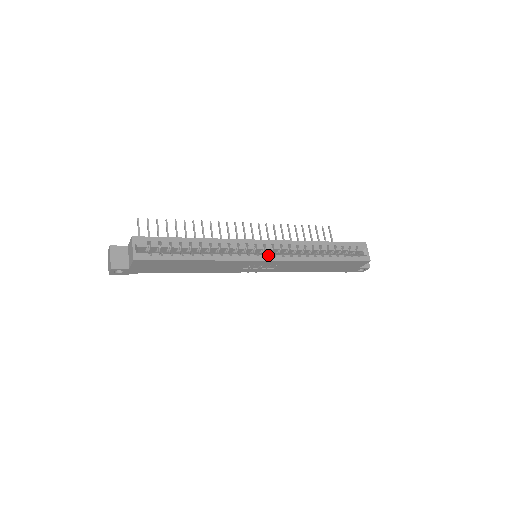
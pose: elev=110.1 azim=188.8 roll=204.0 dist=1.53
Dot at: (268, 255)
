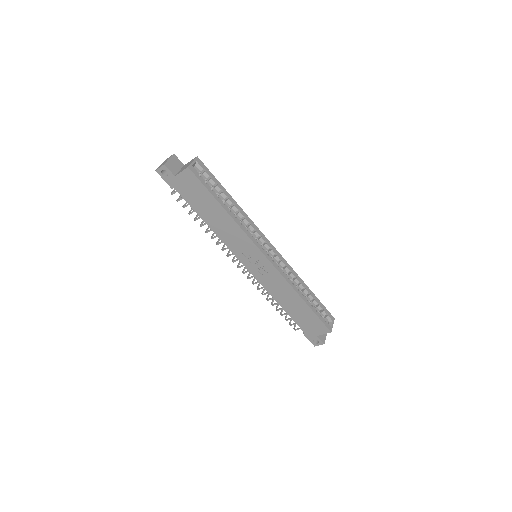
Dot at: (269, 255)
